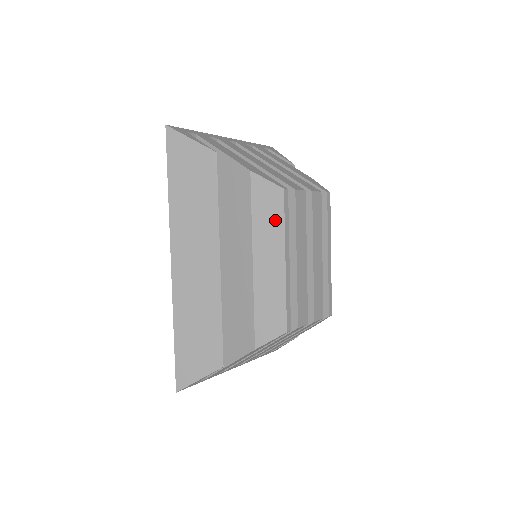
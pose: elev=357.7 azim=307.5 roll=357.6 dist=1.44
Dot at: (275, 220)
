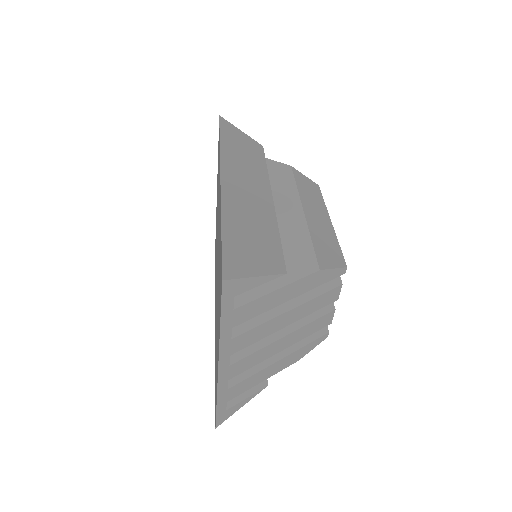
Dot at: (316, 196)
